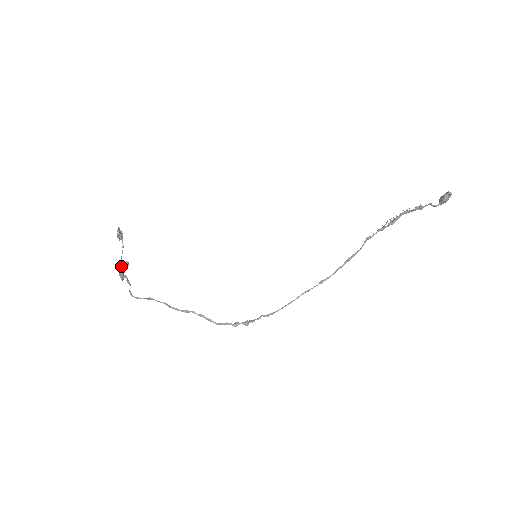
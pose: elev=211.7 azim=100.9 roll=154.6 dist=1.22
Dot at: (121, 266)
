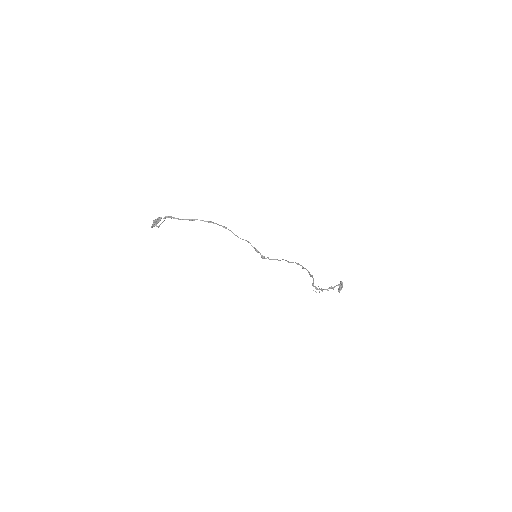
Dot at: (156, 222)
